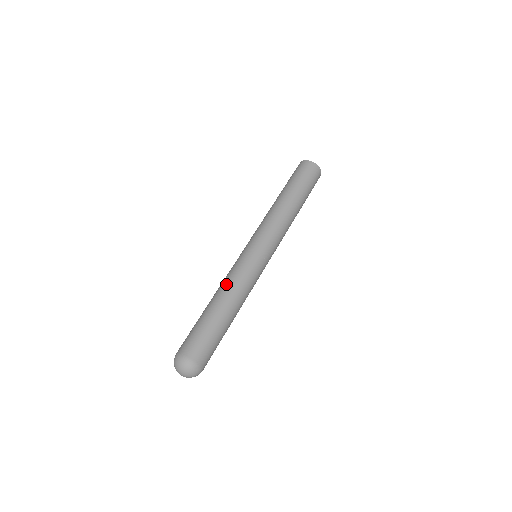
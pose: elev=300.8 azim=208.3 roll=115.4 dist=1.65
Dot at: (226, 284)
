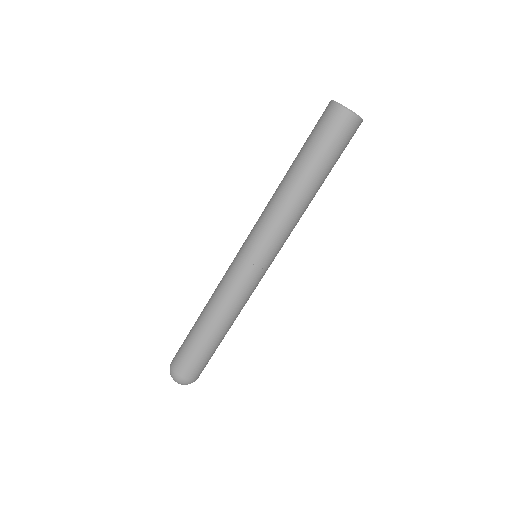
Dot at: (233, 312)
